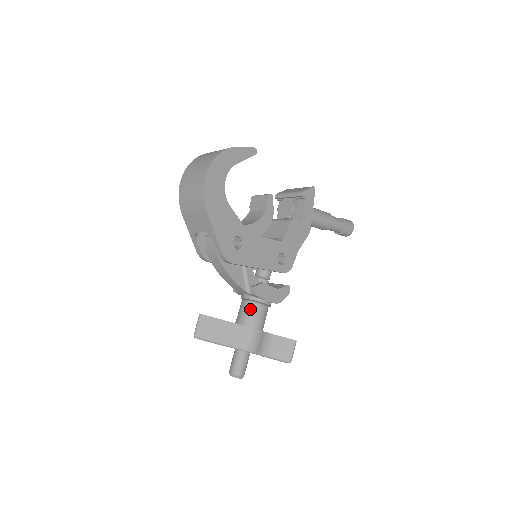
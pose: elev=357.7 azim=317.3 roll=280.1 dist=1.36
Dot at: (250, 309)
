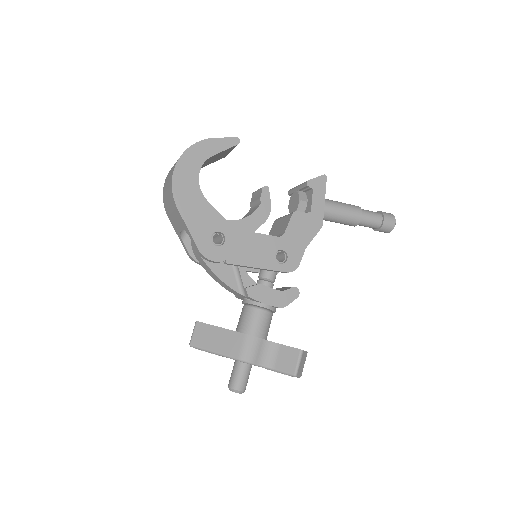
Dot at: (247, 314)
